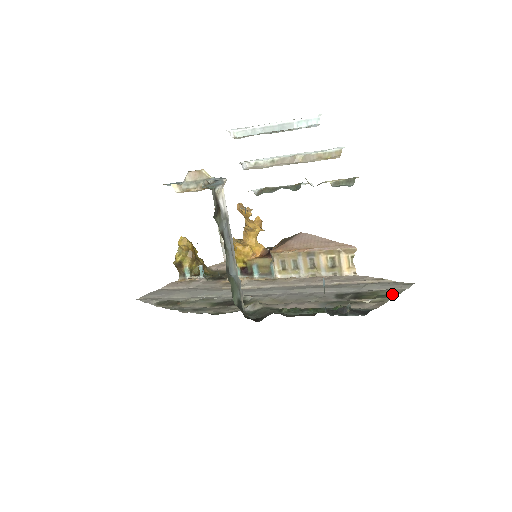
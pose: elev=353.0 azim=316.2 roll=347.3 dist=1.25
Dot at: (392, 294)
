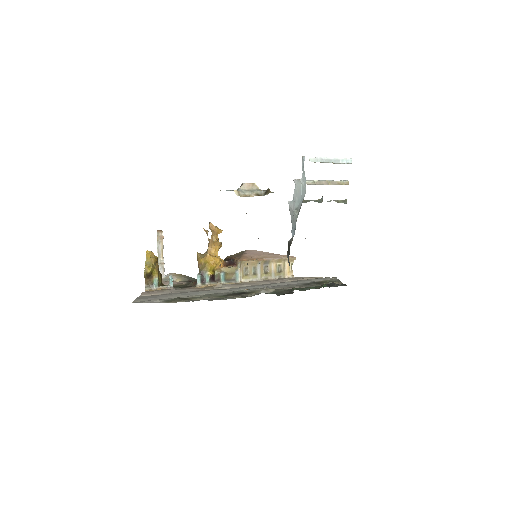
Dot at: (335, 280)
